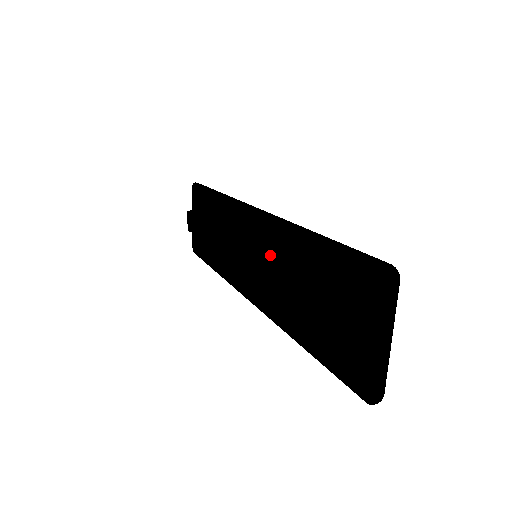
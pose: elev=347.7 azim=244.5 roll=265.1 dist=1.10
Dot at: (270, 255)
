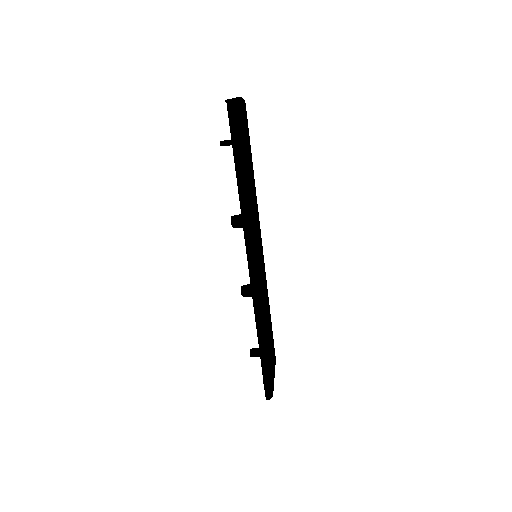
Dot at: occluded
